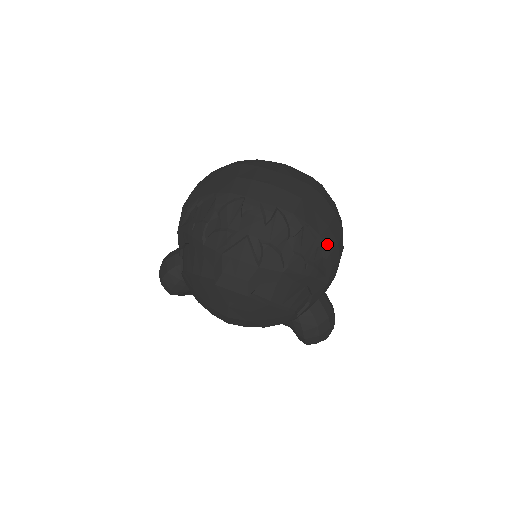
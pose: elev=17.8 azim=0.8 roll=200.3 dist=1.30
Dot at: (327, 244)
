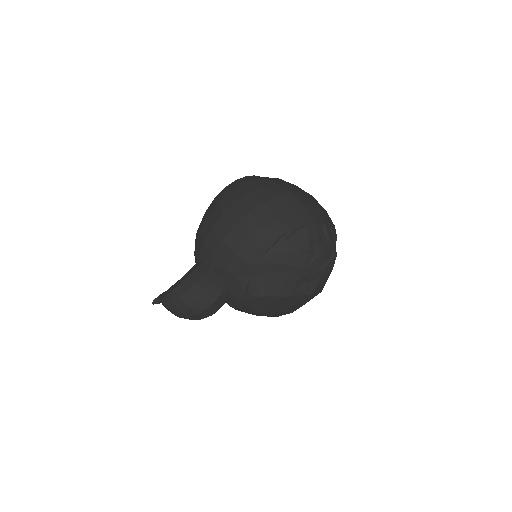
Dot at: occluded
